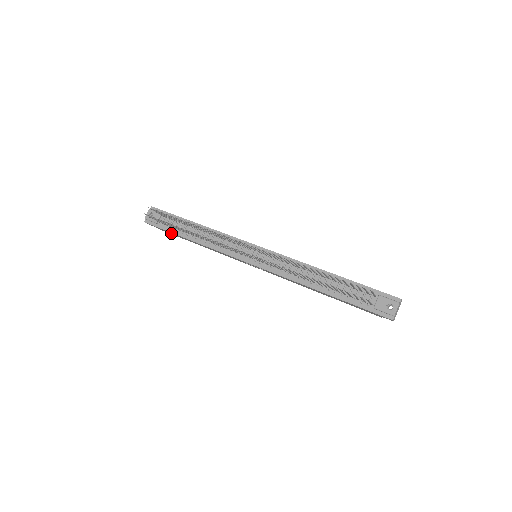
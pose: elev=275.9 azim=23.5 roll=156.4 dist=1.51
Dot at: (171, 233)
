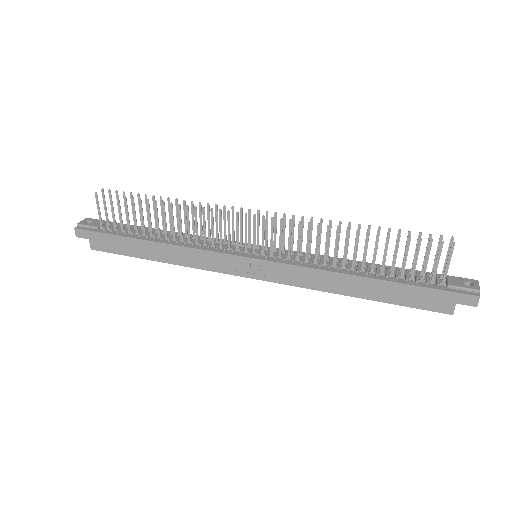
Dot at: (115, 244)
